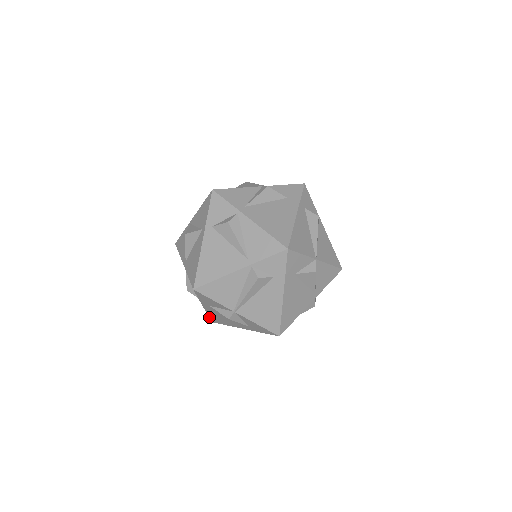
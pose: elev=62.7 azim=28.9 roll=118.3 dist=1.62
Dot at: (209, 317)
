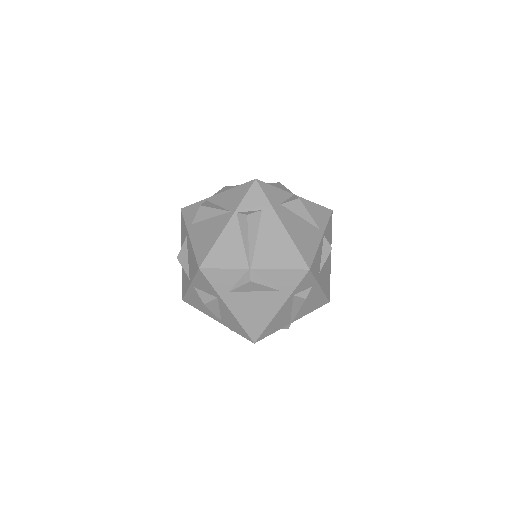
Dot at: (245, 331)
